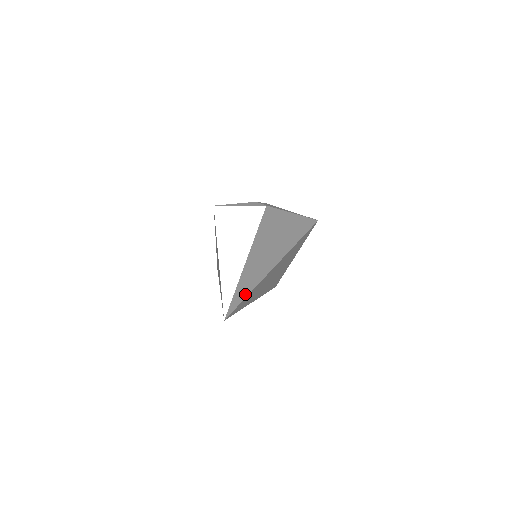
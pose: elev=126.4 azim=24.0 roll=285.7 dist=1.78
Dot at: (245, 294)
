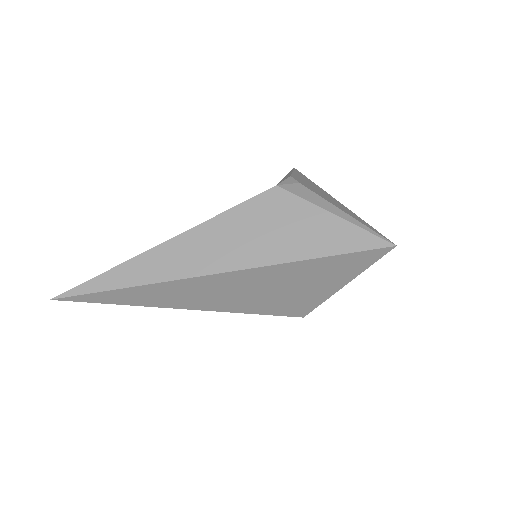
Dot at: (108, 287)
